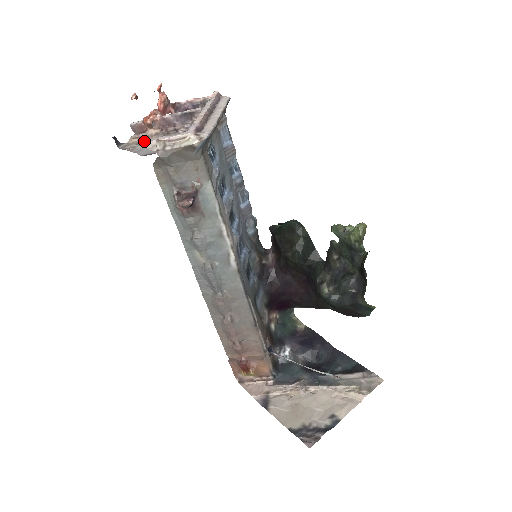
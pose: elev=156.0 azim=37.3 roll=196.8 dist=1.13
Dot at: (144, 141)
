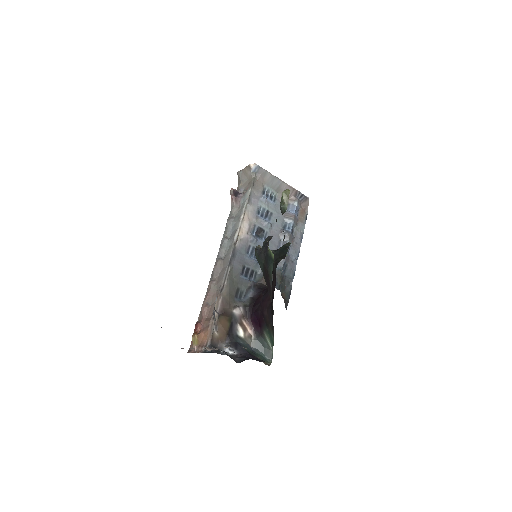
Dot at: occluded
